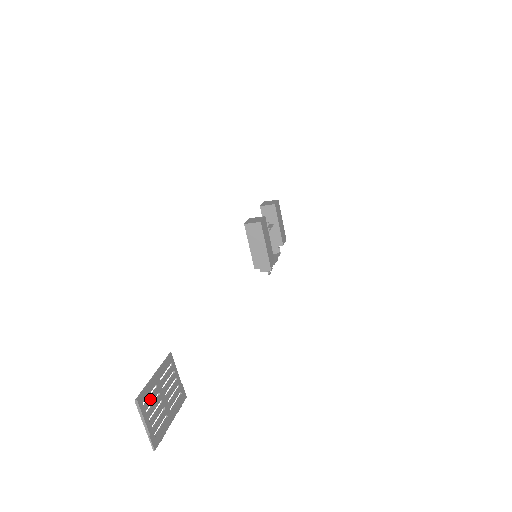
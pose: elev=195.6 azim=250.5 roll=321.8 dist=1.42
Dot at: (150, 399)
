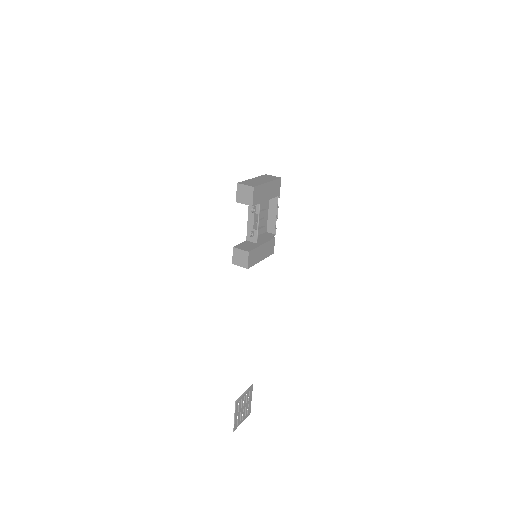
Dot at: (238, 420)
